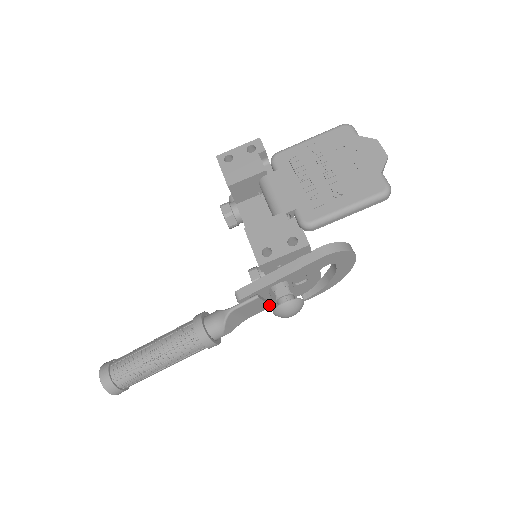
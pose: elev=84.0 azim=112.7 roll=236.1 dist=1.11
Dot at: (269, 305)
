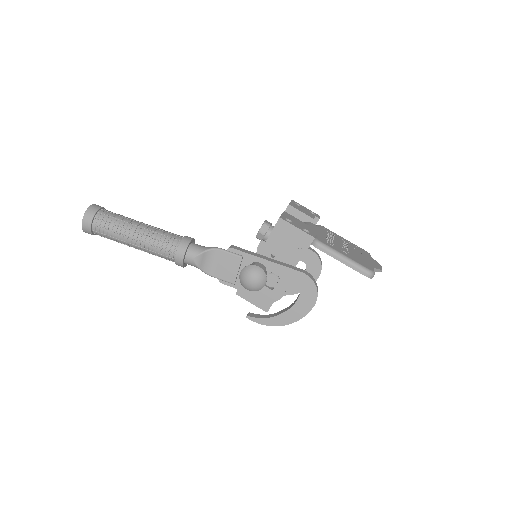
Dot at: (235, 279)
